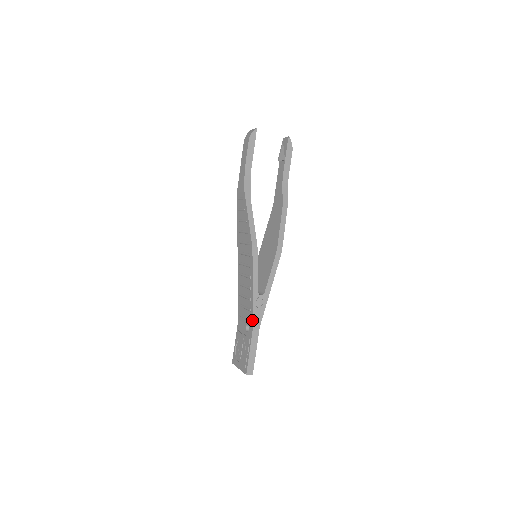
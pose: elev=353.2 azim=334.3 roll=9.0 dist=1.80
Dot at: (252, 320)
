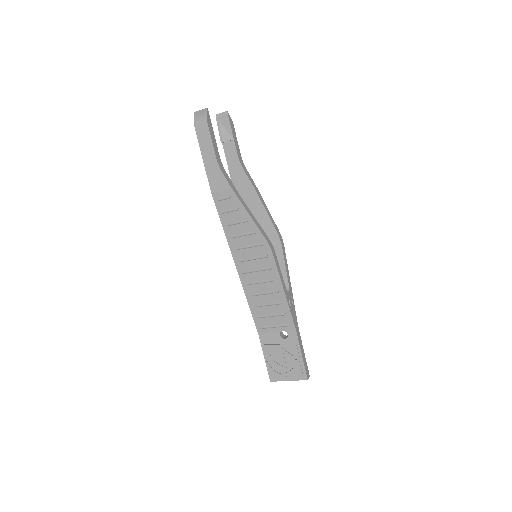
Dot at: (292, 323)
